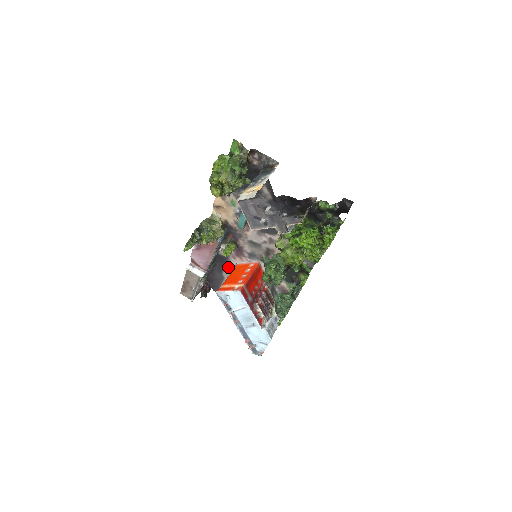
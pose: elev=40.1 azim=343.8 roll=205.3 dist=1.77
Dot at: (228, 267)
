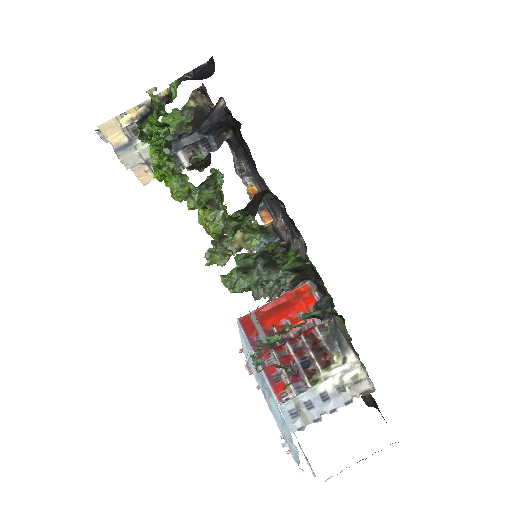
Dot at: occluded
